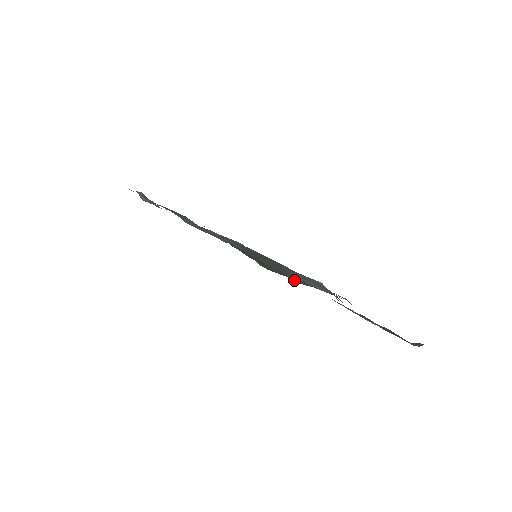
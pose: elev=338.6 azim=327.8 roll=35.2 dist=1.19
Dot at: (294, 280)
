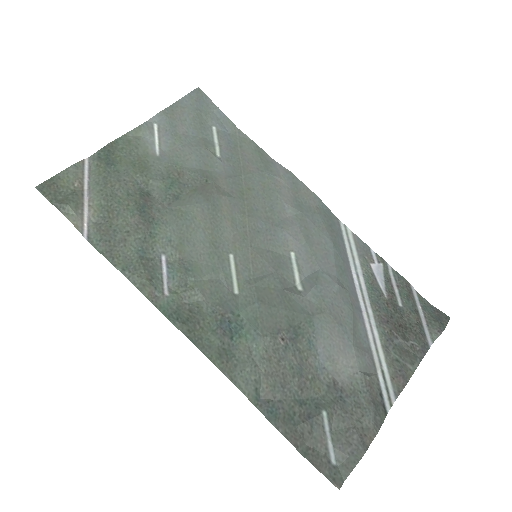
Dot at: (331, 453)
